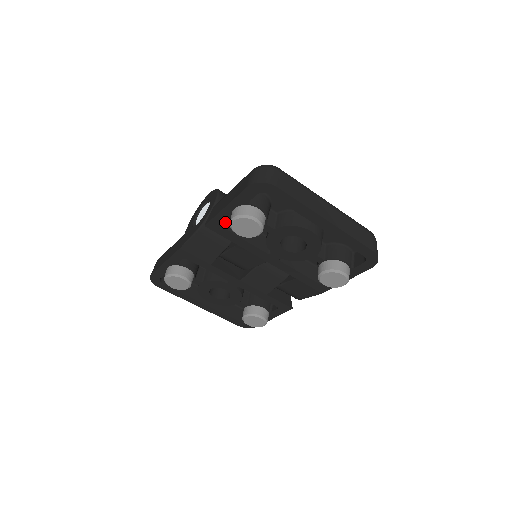
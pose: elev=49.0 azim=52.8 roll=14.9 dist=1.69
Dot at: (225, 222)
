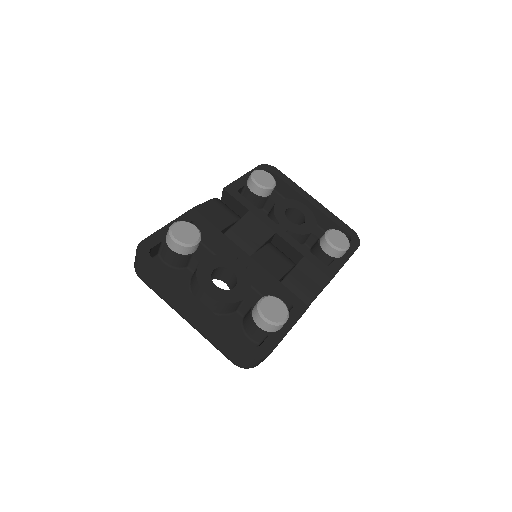
Dot at: occluded
